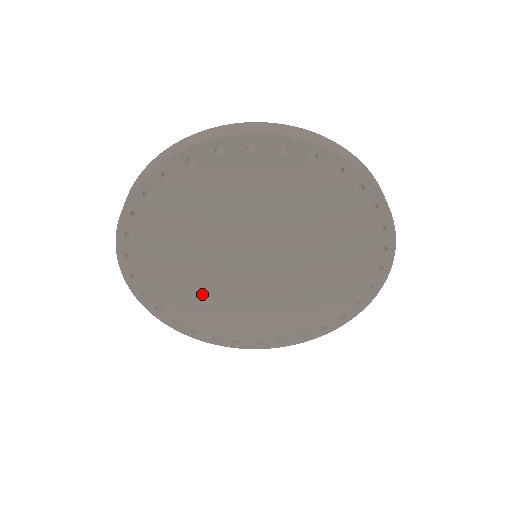
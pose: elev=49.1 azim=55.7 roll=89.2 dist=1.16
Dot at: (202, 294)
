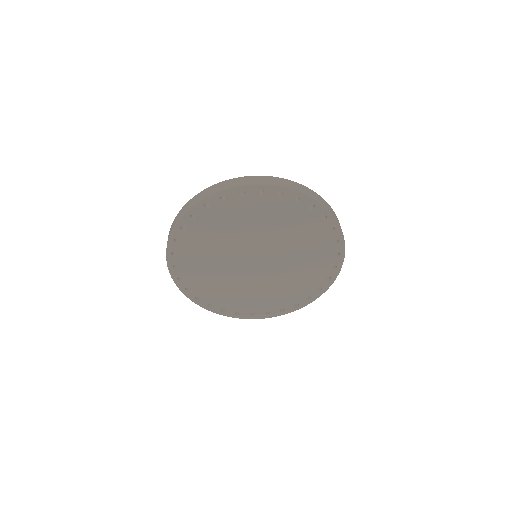
Dot at: (211, 267)
